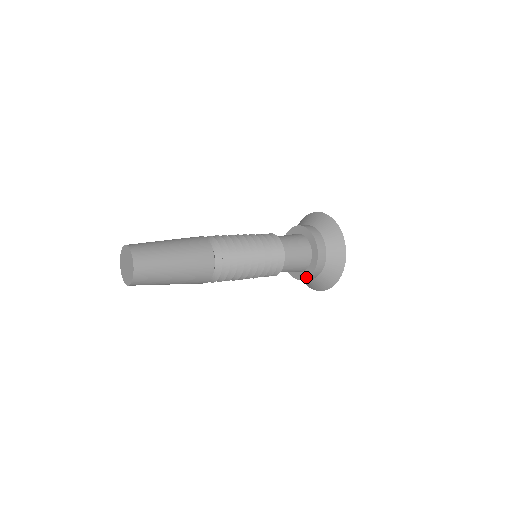
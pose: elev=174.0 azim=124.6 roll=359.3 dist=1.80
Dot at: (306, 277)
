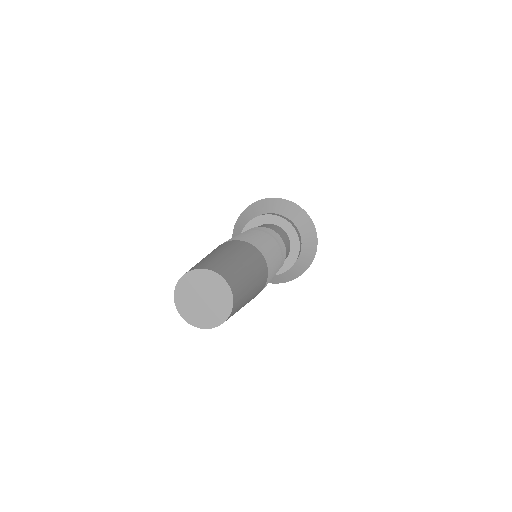
Dot at: occluded
